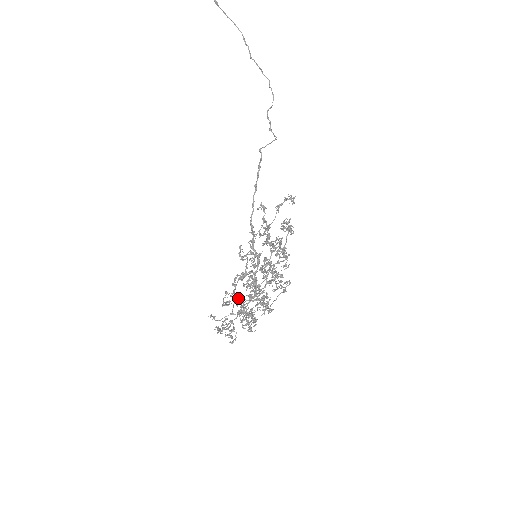
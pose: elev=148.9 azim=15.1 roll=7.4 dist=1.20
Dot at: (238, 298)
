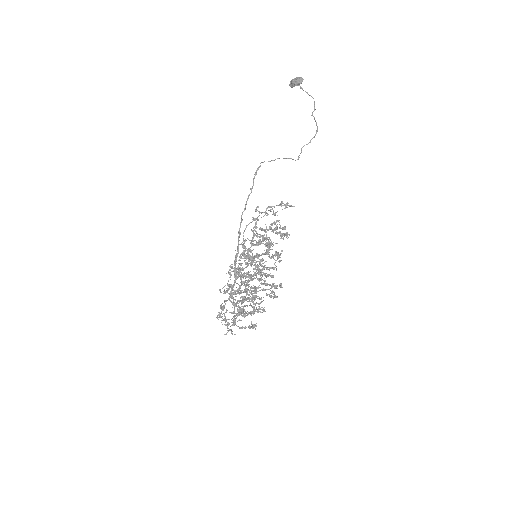
Dot at: occluded
